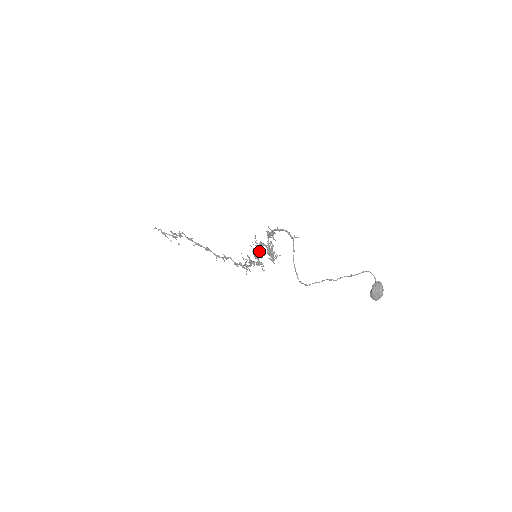
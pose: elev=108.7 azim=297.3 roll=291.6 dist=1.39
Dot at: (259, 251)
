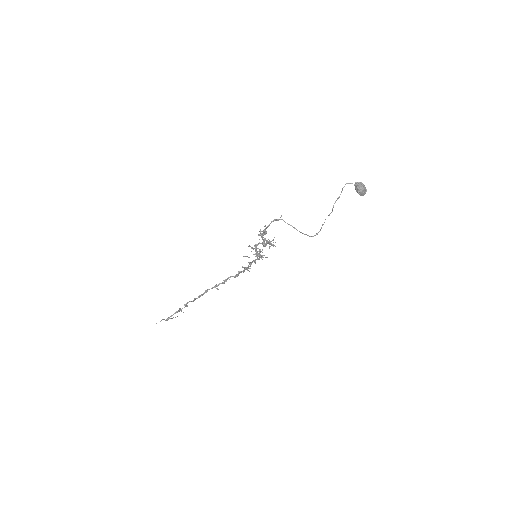
Dot at: (258, 251)
